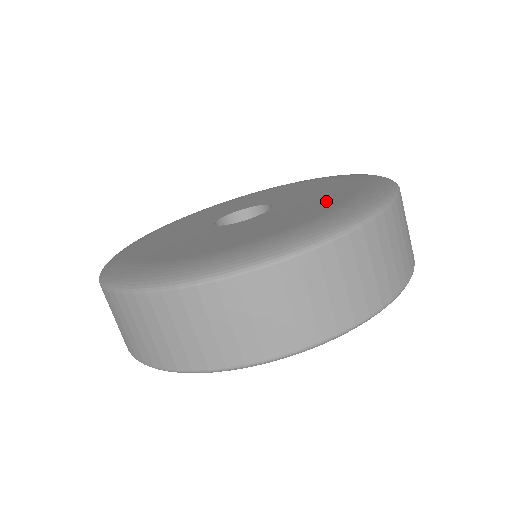
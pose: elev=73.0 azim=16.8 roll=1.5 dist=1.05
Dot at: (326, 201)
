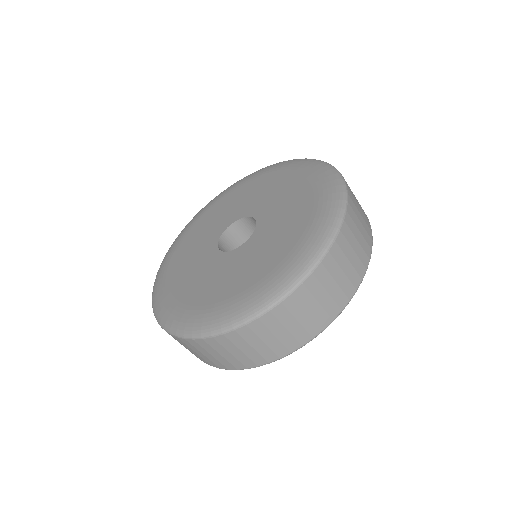
Dot at: (277, 250)
